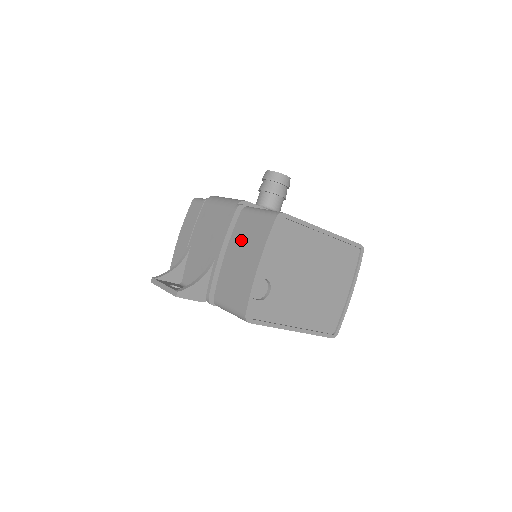
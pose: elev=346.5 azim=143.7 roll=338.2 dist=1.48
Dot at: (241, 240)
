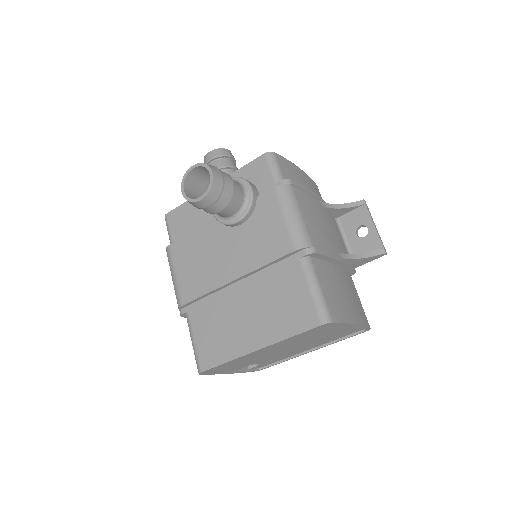
Dot at: occluded
